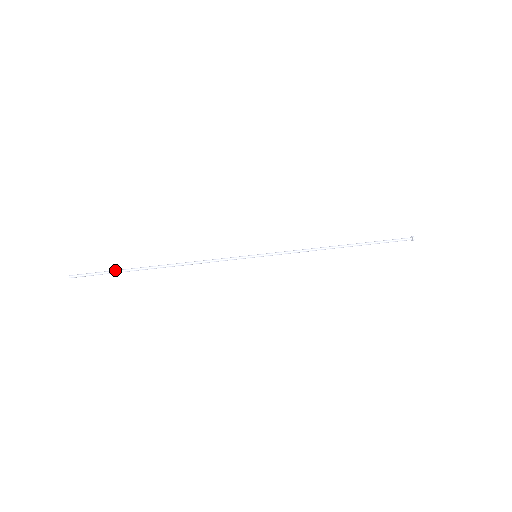
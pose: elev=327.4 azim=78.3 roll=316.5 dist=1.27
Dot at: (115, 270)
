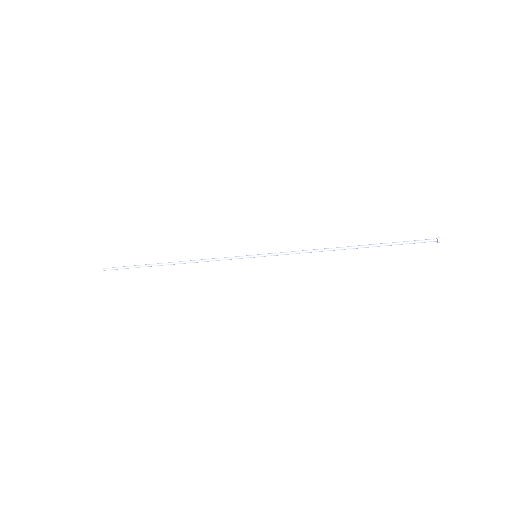
Dot at: (136, 265)
